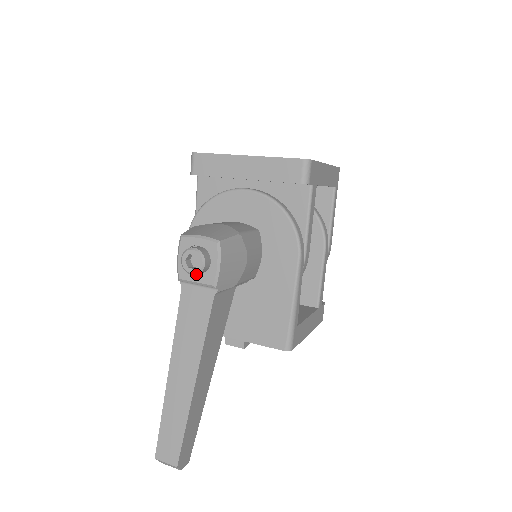
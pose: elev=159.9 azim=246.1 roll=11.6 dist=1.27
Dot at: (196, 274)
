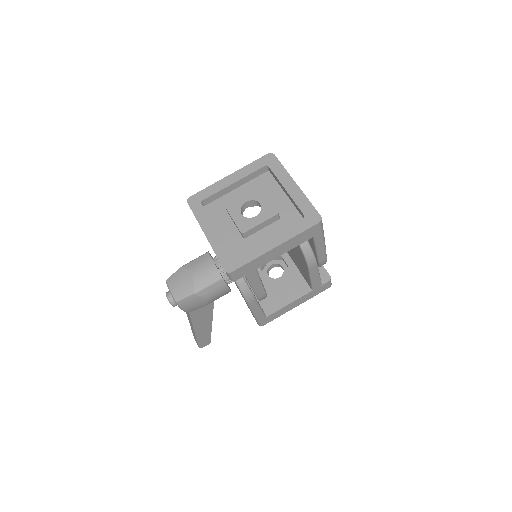
Dot at: occluded
